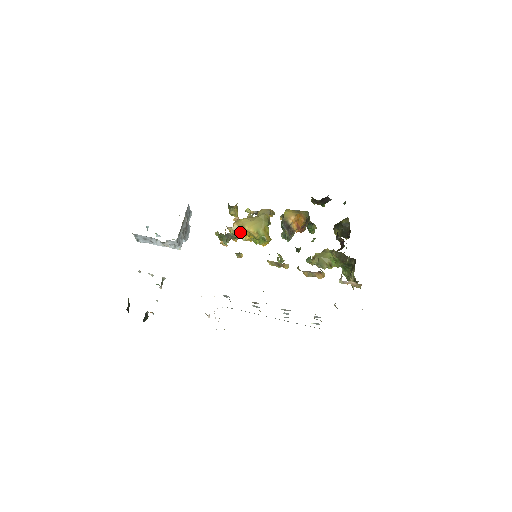
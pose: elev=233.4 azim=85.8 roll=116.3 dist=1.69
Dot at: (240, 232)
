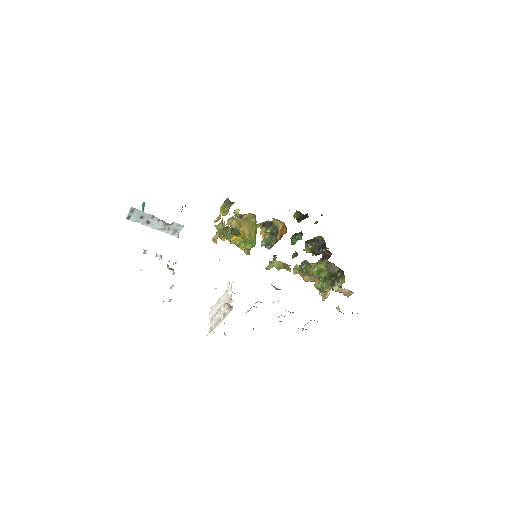
Dot at: occluded
